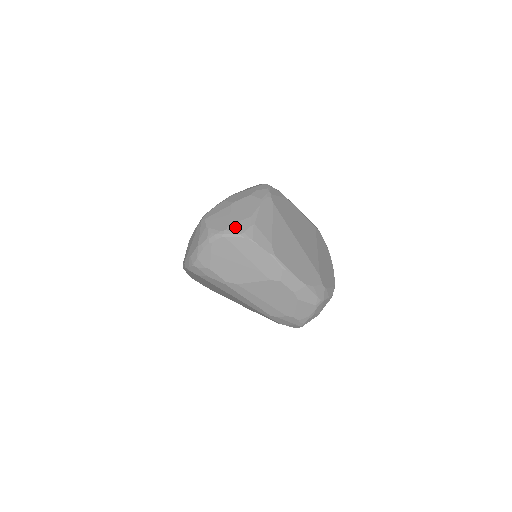
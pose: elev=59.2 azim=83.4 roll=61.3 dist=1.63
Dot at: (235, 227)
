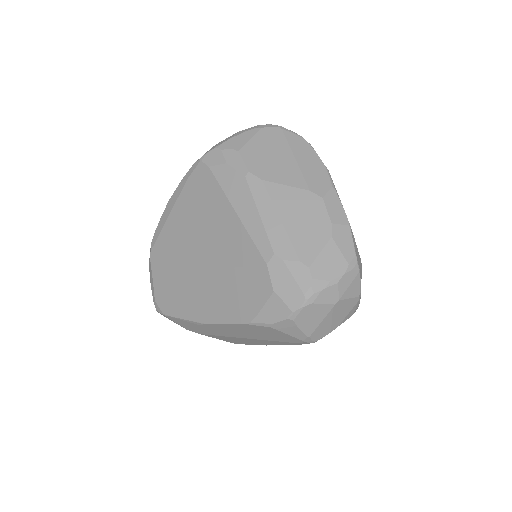
Dot at: occluded
